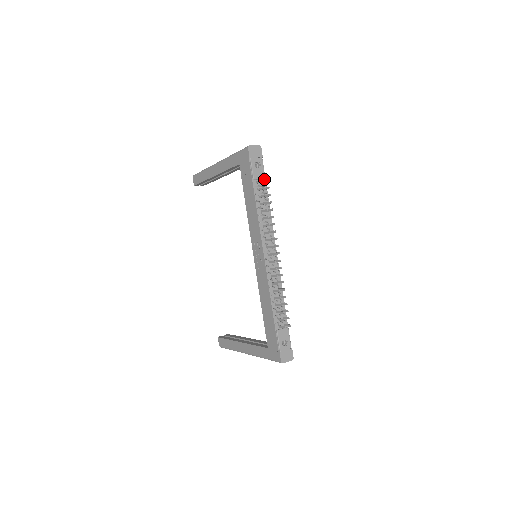
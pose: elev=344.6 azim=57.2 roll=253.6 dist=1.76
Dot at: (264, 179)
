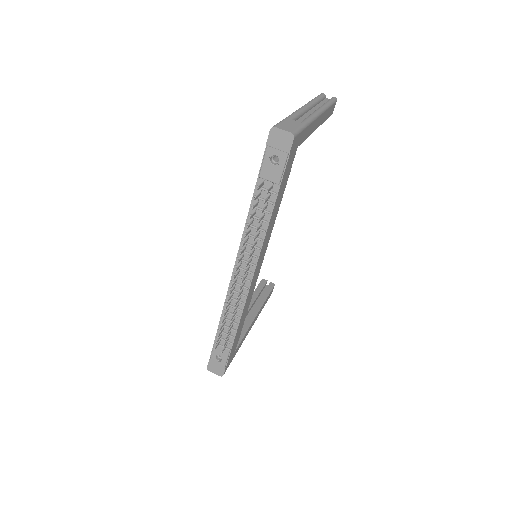
Dot at: (278, 183)
